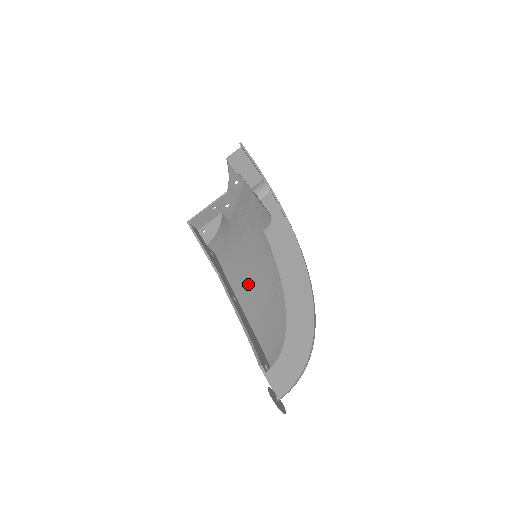
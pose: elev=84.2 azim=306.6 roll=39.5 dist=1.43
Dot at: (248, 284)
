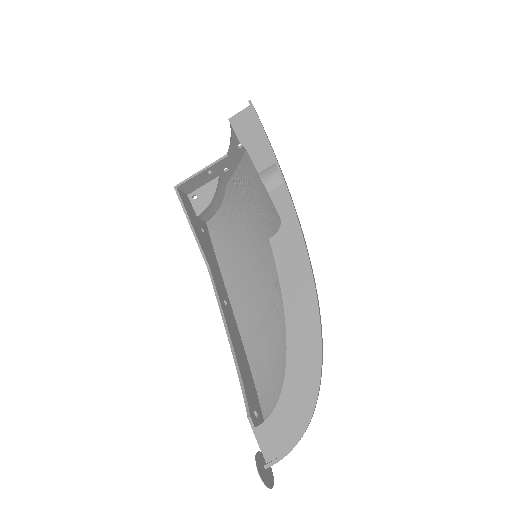
Dot at: (243, 282)
